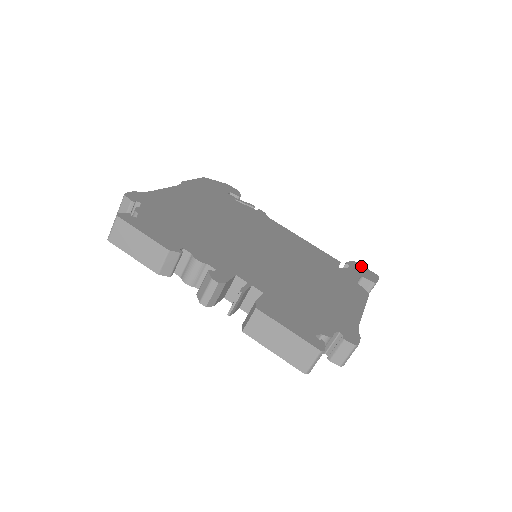
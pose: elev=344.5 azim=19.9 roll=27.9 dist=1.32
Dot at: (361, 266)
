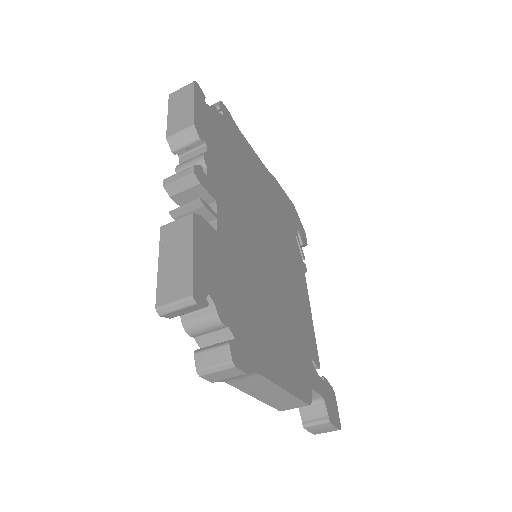
Dot at: (335, 401)
